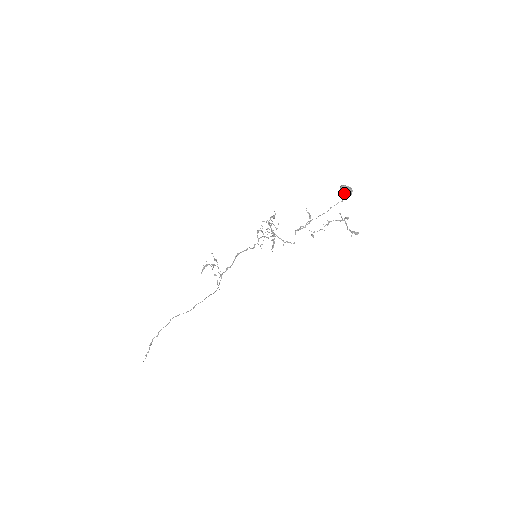
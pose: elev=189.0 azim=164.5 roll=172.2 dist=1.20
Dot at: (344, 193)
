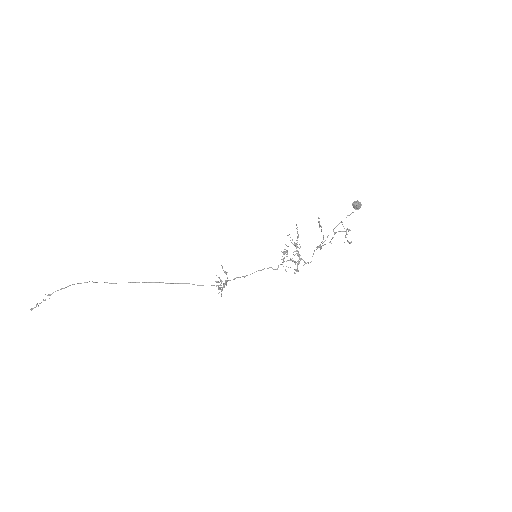
Dot at: (355, 208)
